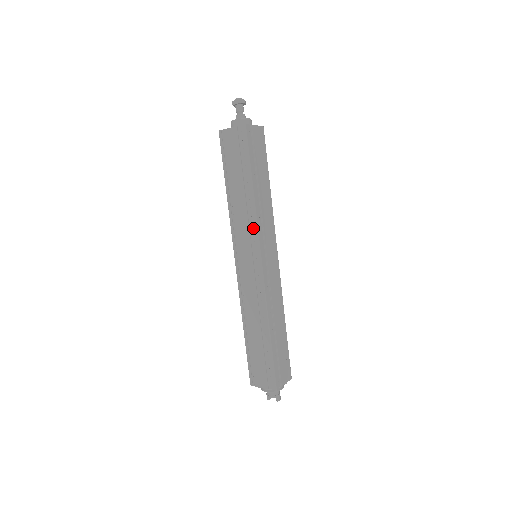
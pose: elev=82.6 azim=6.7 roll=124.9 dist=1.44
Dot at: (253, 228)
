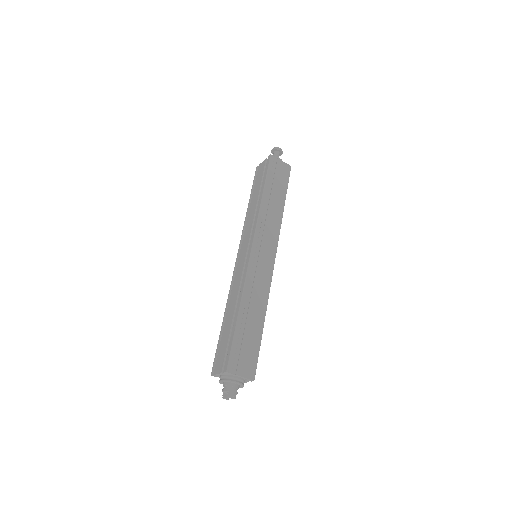
Dot at: (254, 224)
